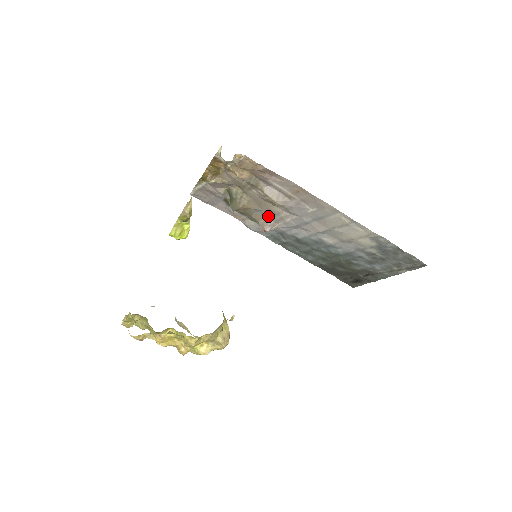
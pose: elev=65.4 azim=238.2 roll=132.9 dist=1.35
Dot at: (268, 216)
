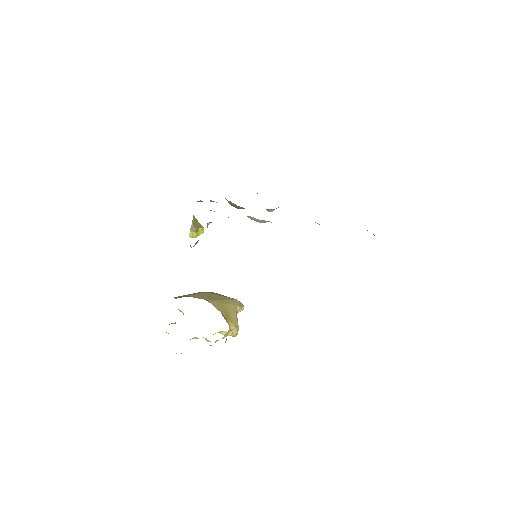
Dot at: occluded
